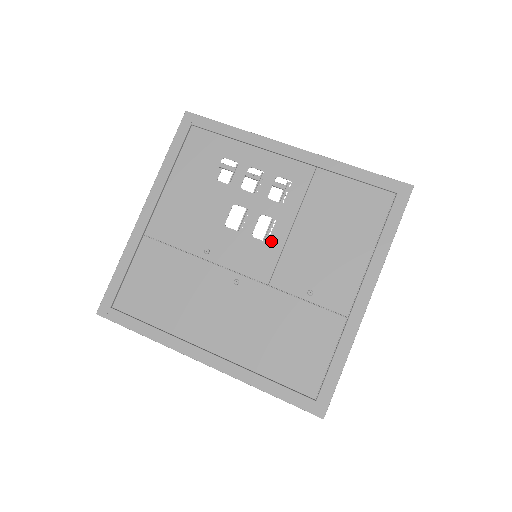
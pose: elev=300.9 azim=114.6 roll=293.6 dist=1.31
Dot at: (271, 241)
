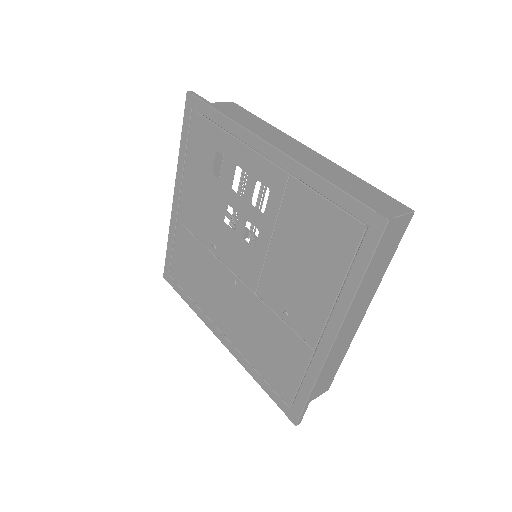
Dot at: (255, 251)
